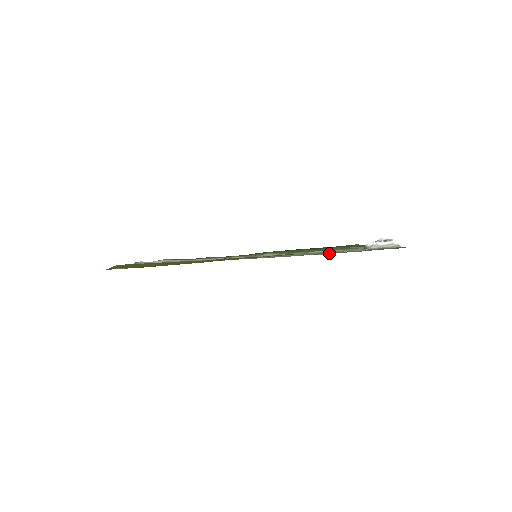
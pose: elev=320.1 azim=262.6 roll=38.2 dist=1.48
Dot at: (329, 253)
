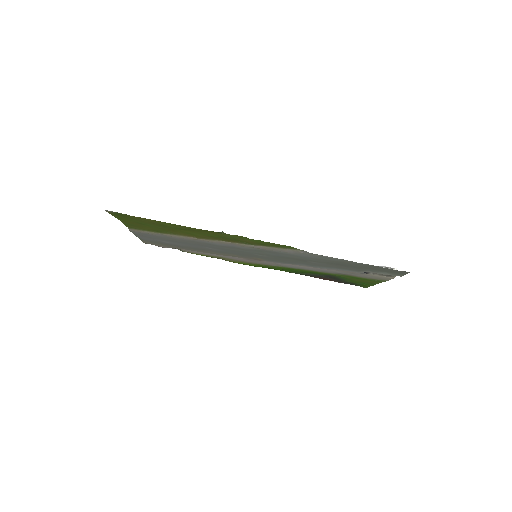
Dot at: (324, 261)
